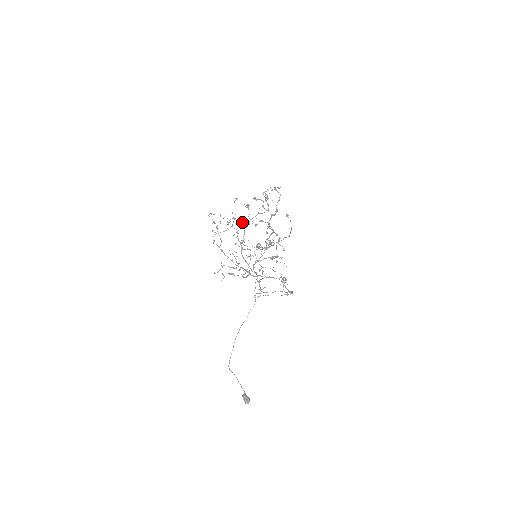
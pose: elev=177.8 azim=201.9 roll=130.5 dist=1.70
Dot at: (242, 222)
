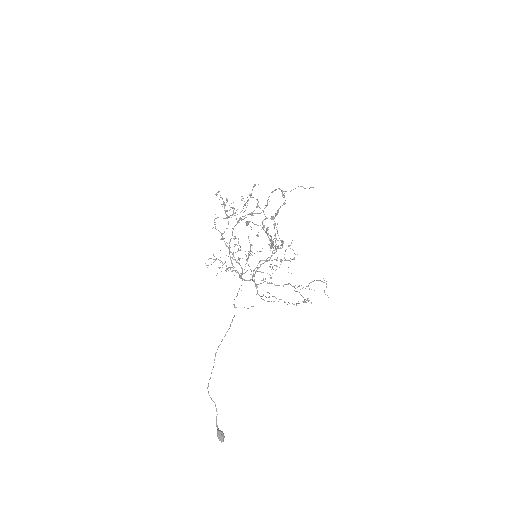
Dot at: occluded
